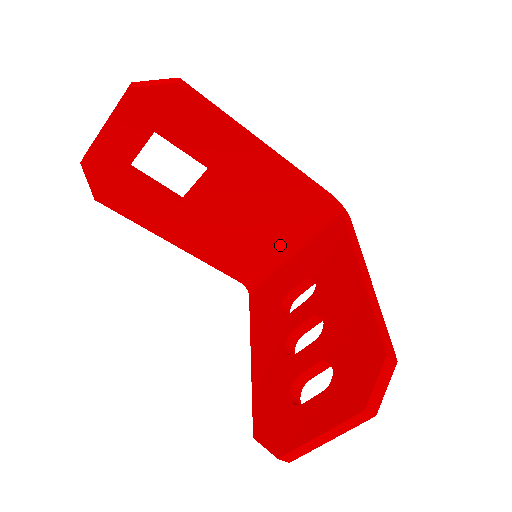
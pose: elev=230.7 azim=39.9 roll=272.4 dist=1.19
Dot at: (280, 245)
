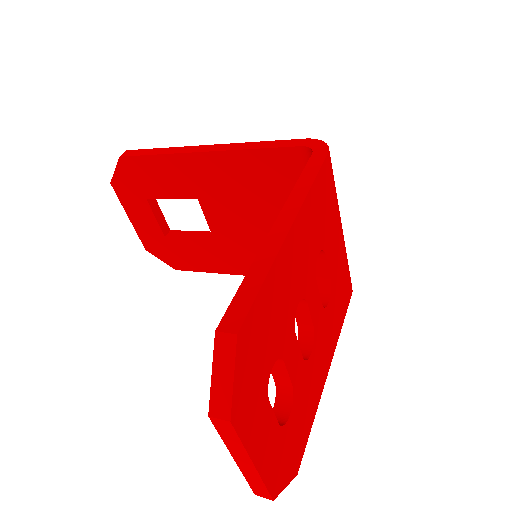
Dot at: occluded
